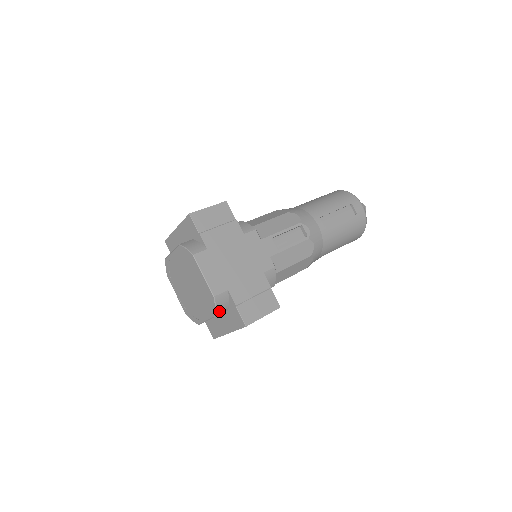
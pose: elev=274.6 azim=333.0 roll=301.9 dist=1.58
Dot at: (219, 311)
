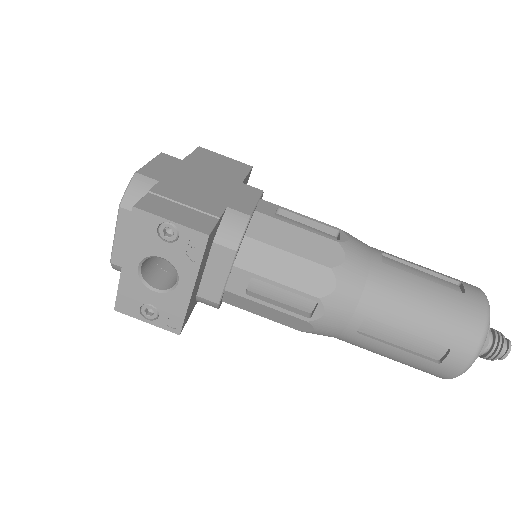
Dot at: (129, 201)
